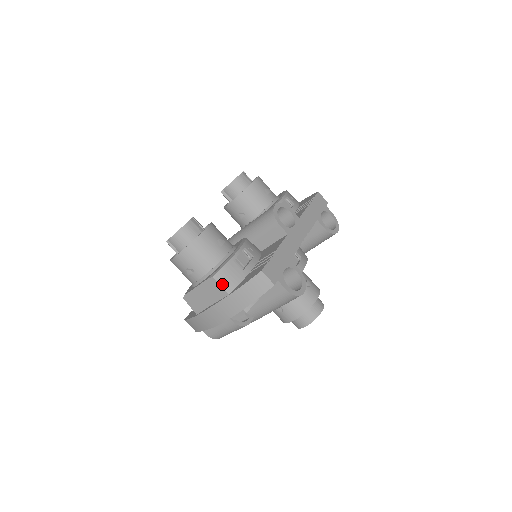
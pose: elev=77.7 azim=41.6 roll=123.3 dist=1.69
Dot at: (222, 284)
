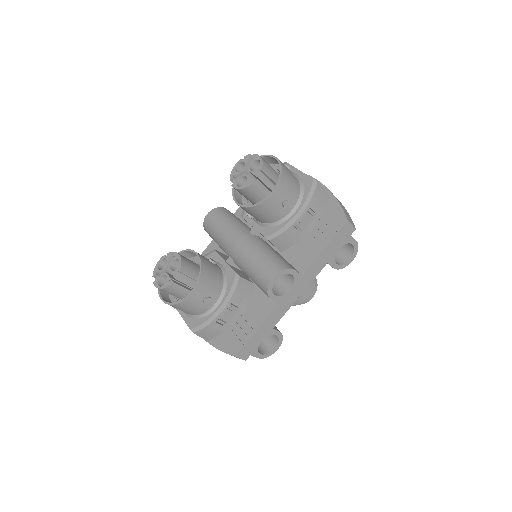
Dot at: (202, 336)
